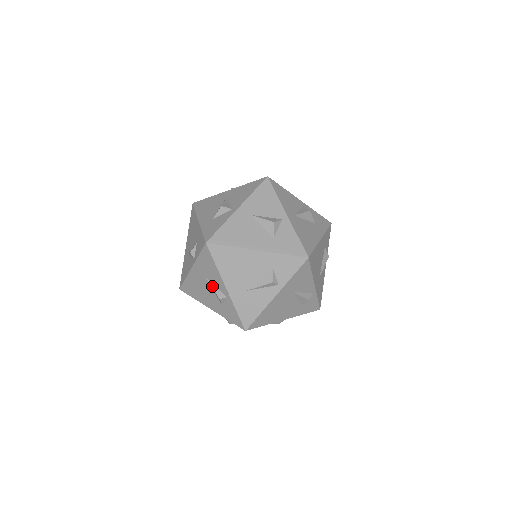
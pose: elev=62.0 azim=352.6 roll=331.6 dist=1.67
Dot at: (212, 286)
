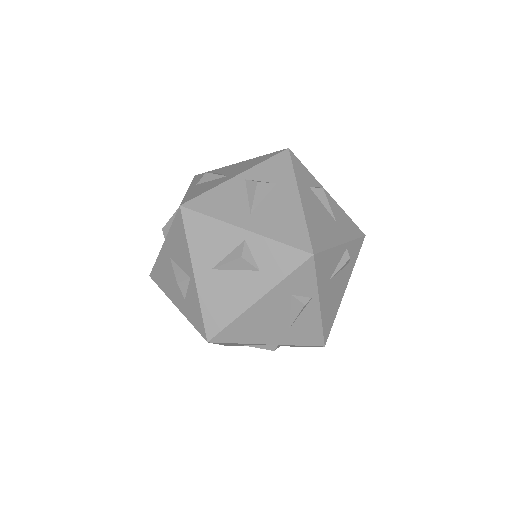
Dot at: occluded
